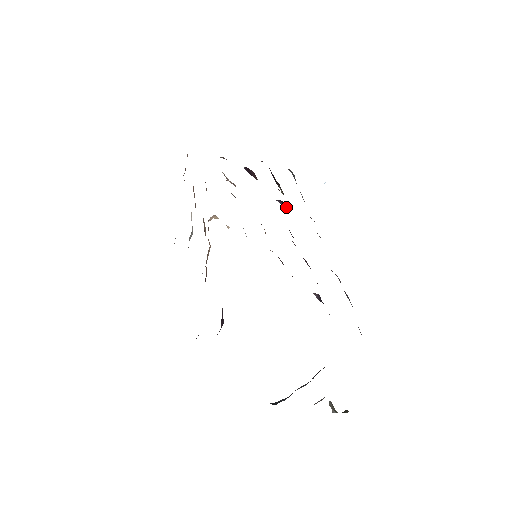
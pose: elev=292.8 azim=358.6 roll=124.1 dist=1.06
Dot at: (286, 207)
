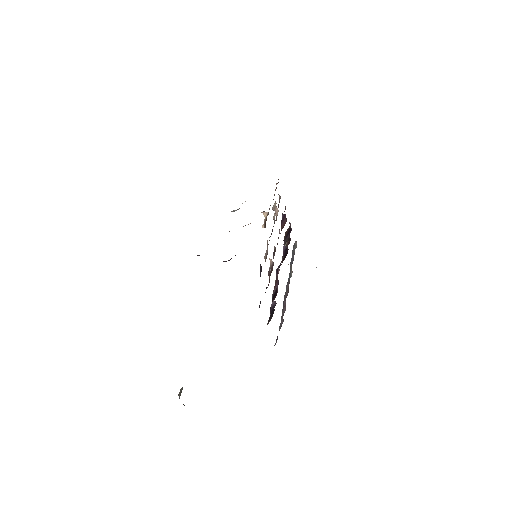
Dot at: (284, 254)
